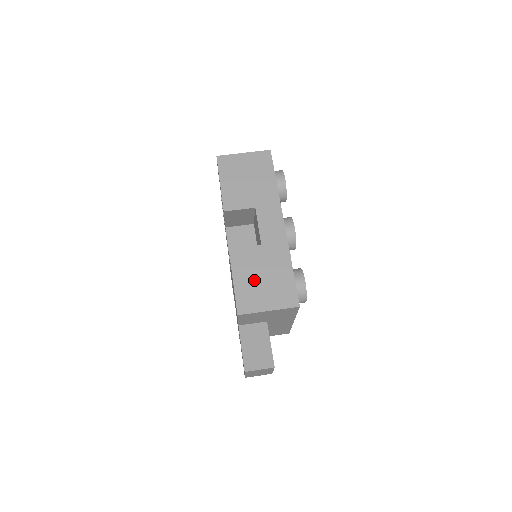
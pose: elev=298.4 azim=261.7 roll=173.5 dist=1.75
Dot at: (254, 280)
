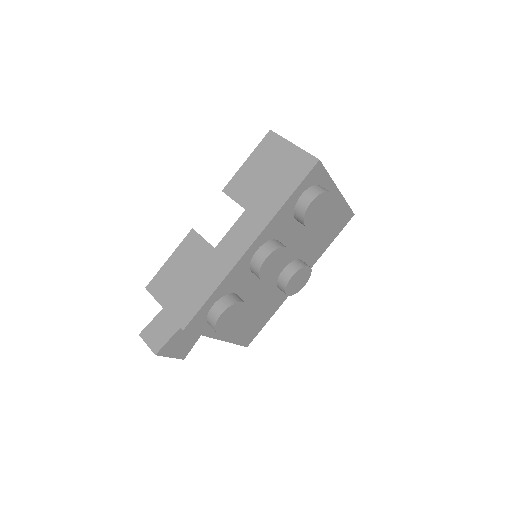
Dot at: (180, 273)
